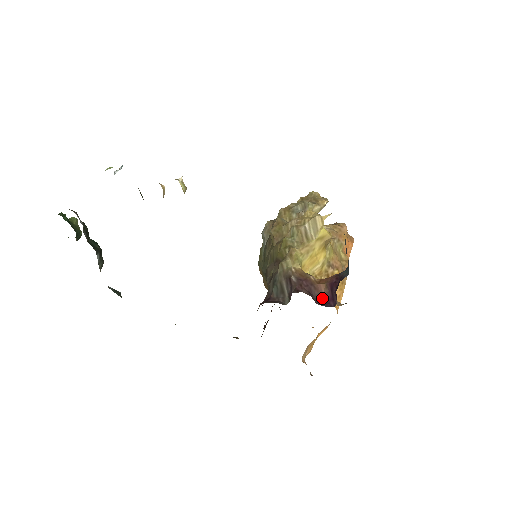
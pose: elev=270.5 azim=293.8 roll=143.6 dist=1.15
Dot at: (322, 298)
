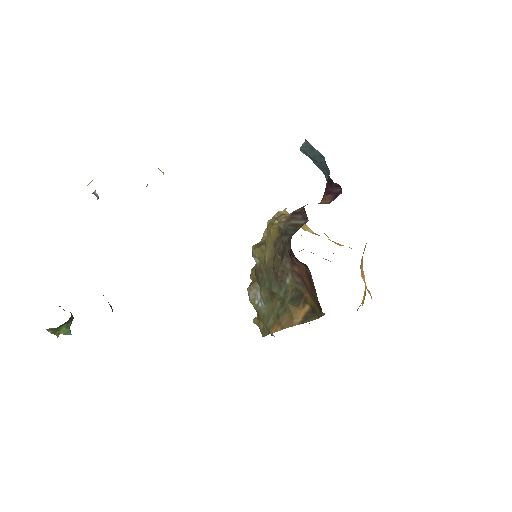
Dot at: (329, 203)
